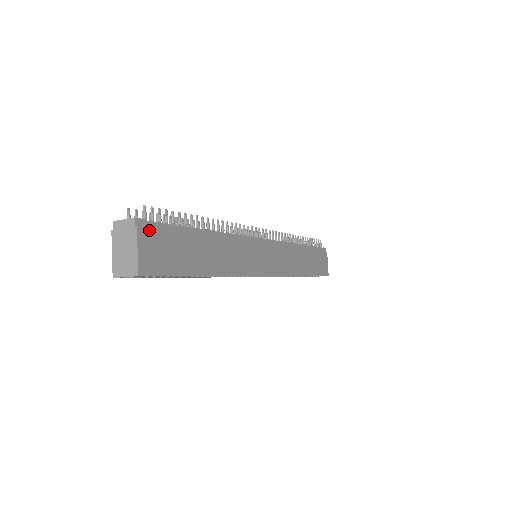
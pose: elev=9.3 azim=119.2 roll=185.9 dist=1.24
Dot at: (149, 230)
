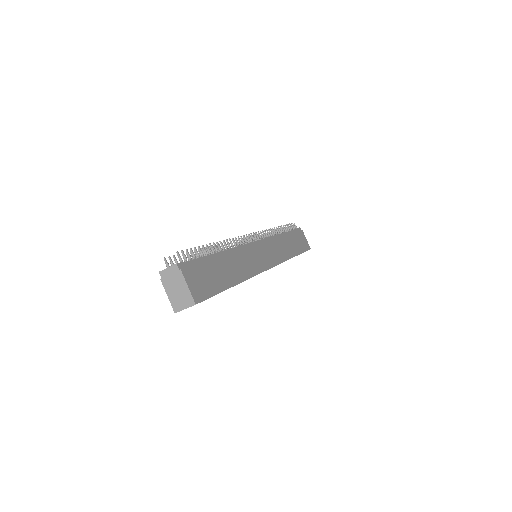
Dot at: (188, 268)
